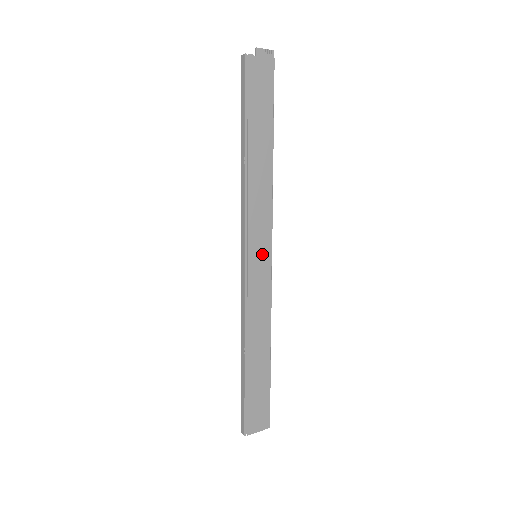
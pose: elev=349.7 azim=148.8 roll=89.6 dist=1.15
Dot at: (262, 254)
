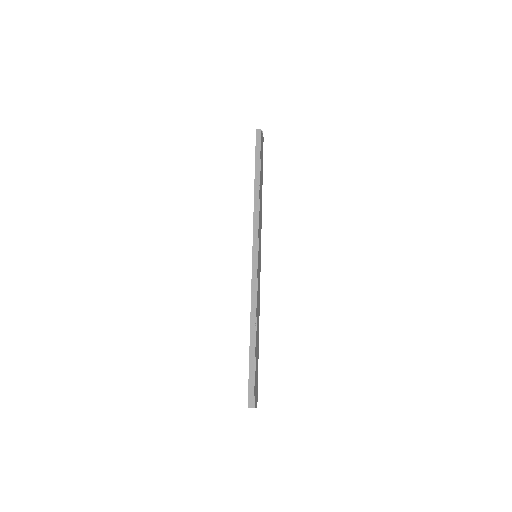
Dot at: (260, 255)
